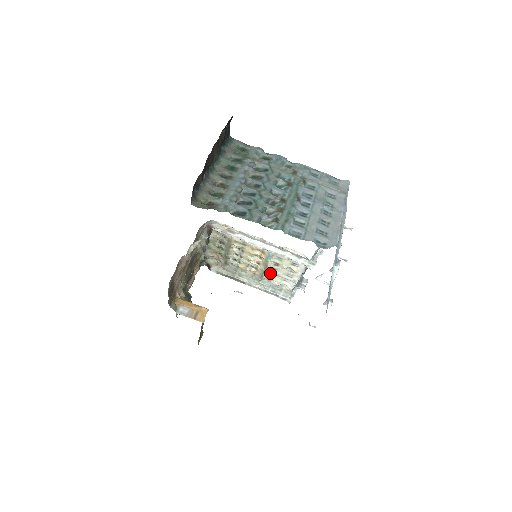
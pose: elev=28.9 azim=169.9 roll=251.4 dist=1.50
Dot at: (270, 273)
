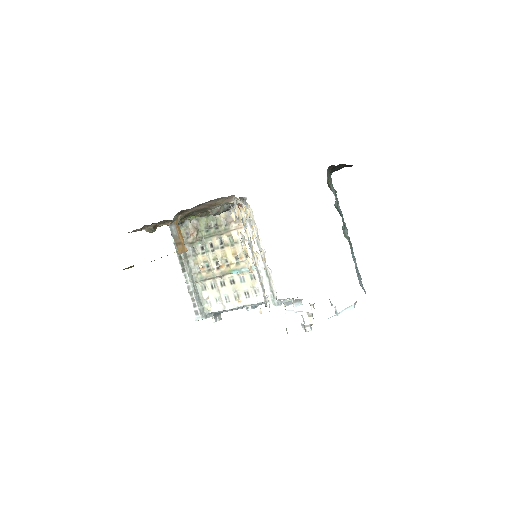
Dot at: (214, 284)
